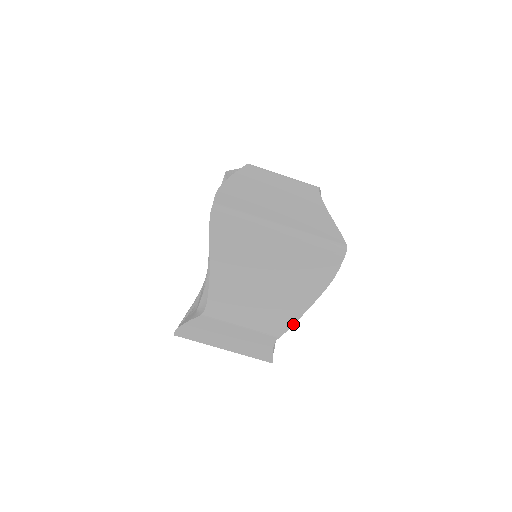
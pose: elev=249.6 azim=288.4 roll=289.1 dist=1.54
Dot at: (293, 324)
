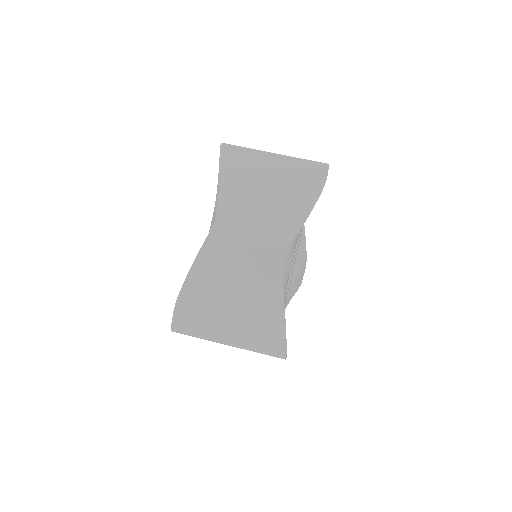
Dot at: (299, 231)
